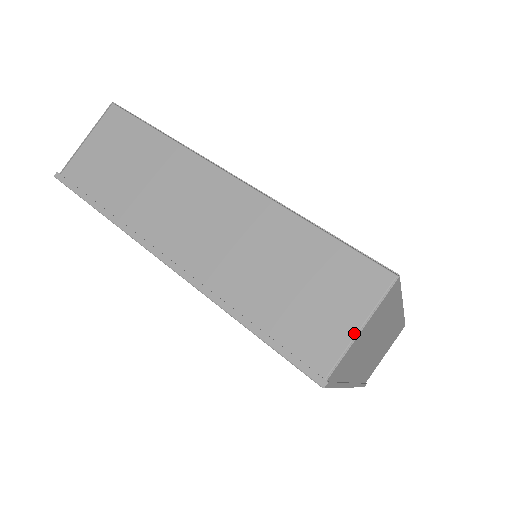
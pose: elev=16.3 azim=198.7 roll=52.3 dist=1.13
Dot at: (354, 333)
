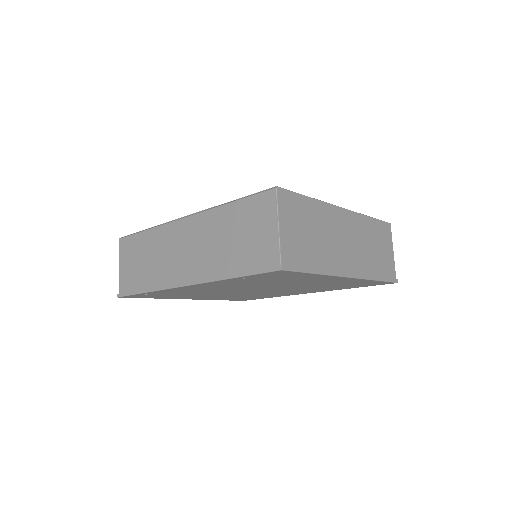
Dot at: (277, 232)
